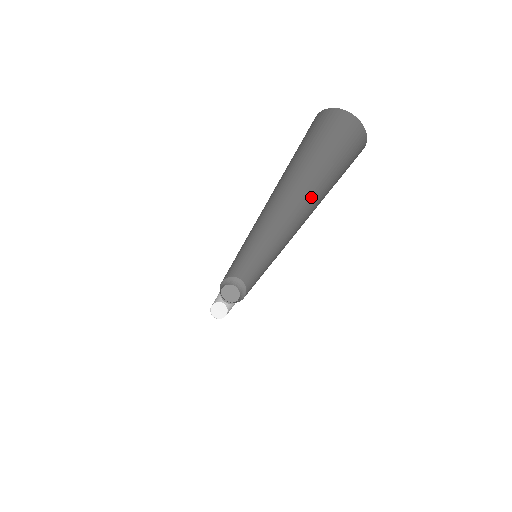
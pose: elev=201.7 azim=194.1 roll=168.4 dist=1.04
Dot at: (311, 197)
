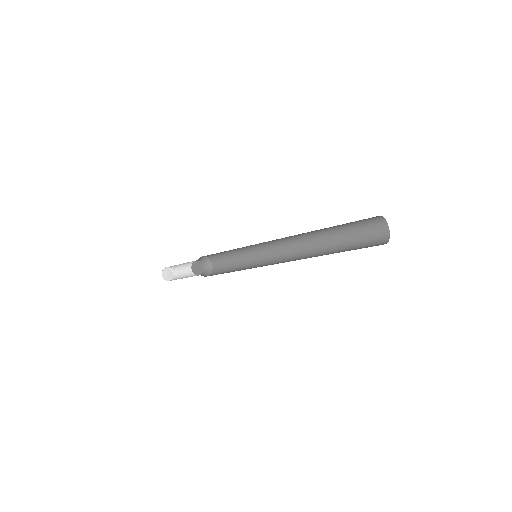
Dot at: (328, 246)
